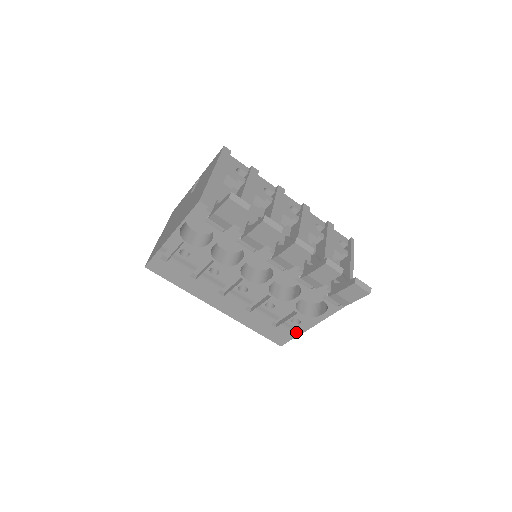
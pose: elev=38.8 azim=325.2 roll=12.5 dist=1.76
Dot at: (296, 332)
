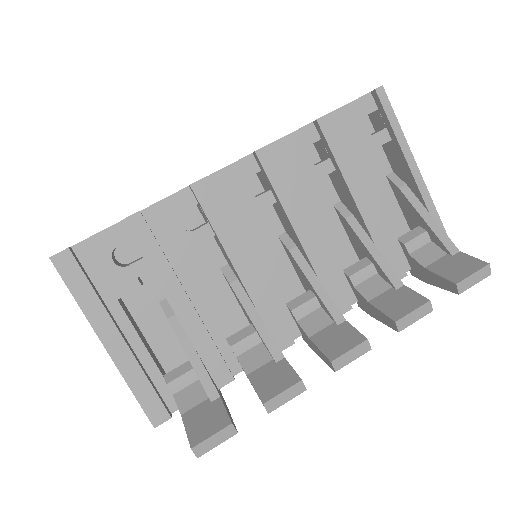
Dot at: occluded
